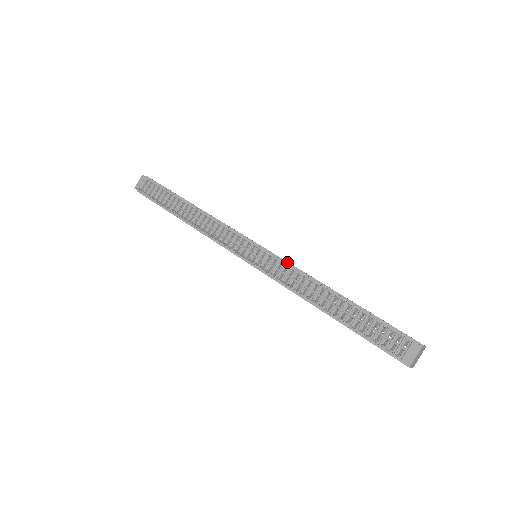
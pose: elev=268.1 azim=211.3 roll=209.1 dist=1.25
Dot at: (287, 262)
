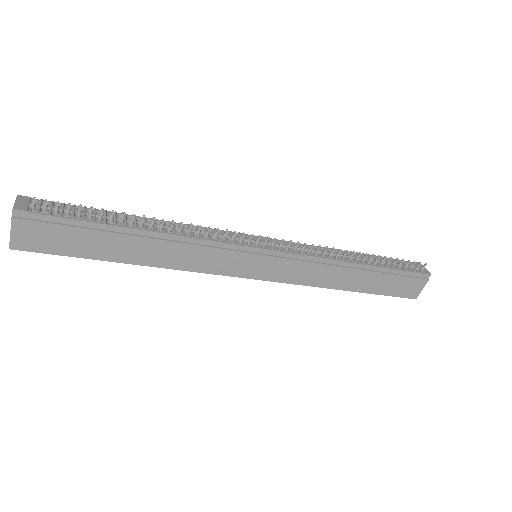
Dot at: occluded
